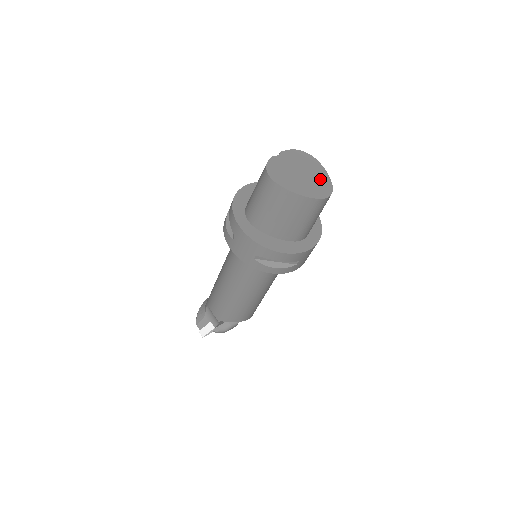
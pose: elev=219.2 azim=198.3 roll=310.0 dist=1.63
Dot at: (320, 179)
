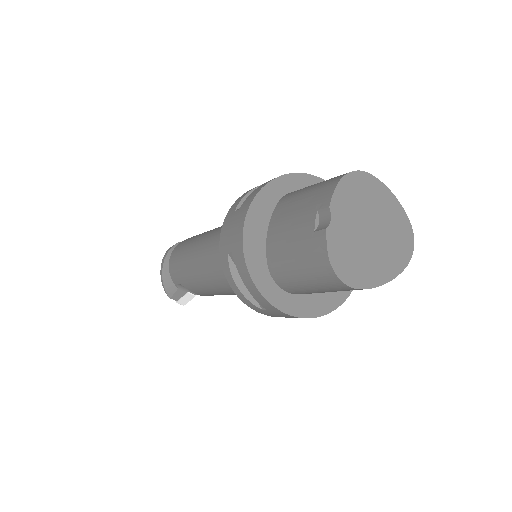
Dot at: (393, 220)
